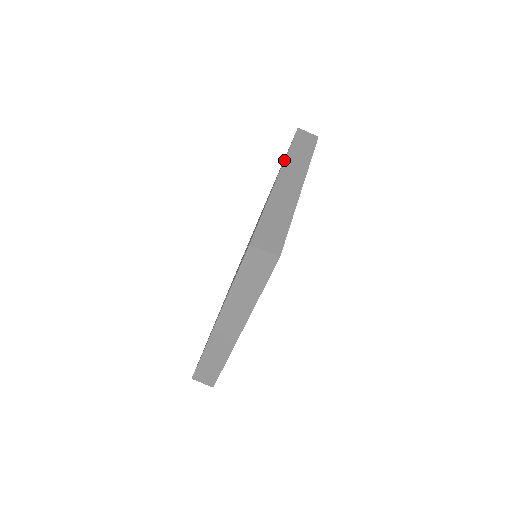
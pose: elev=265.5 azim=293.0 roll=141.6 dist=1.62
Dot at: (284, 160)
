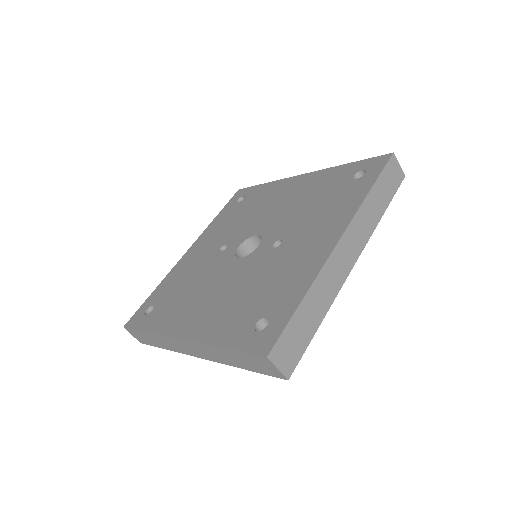
Dot at: (356, 212)
